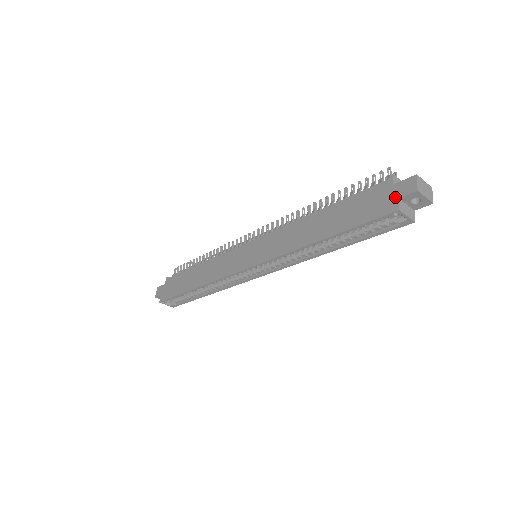
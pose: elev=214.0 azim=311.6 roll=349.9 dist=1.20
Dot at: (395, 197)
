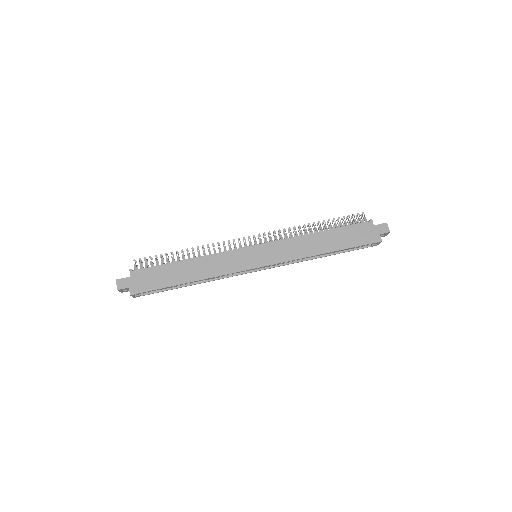
Dot at: (378, 233)
